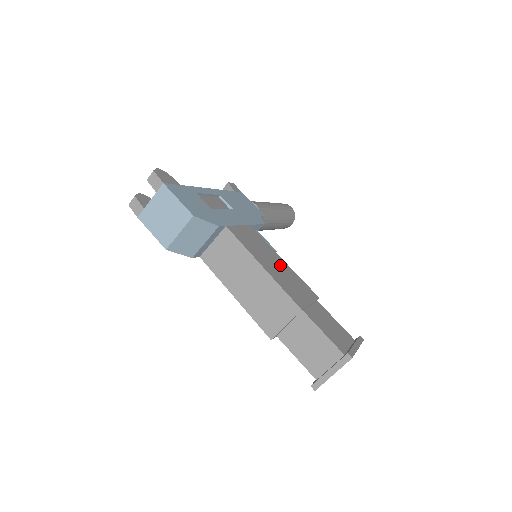
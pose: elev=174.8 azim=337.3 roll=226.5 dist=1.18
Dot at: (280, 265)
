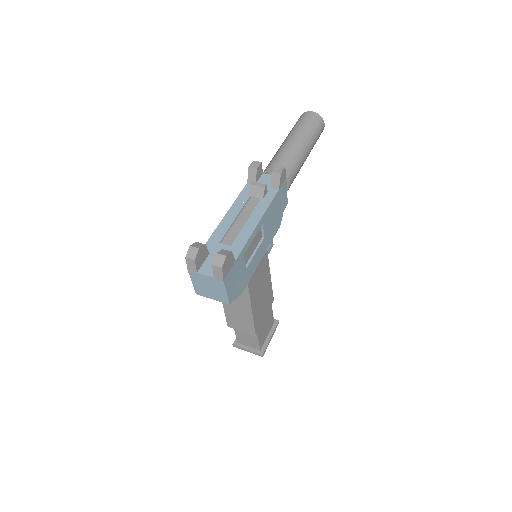
Dot at: (265, 289)
